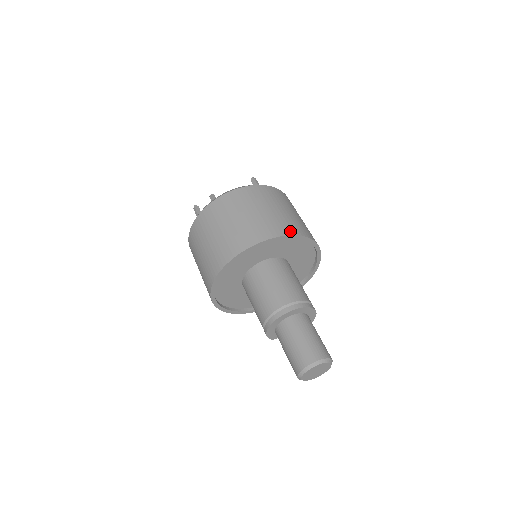
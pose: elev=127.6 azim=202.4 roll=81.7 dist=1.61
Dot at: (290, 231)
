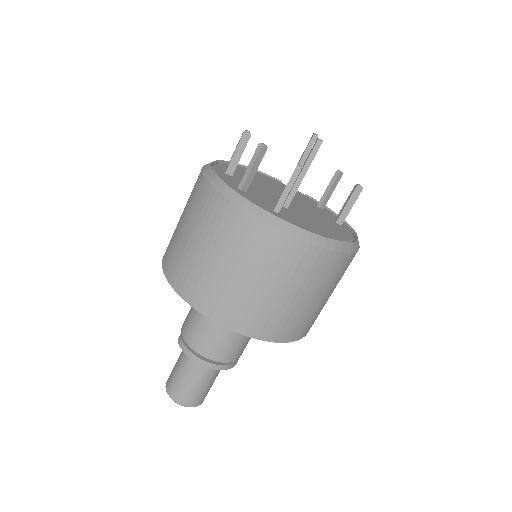
Dot at: occluded
